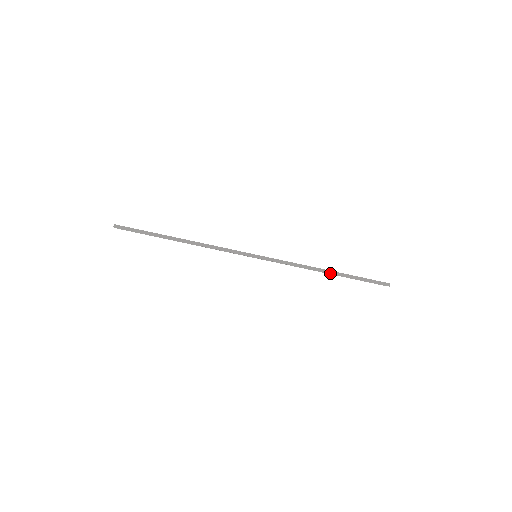
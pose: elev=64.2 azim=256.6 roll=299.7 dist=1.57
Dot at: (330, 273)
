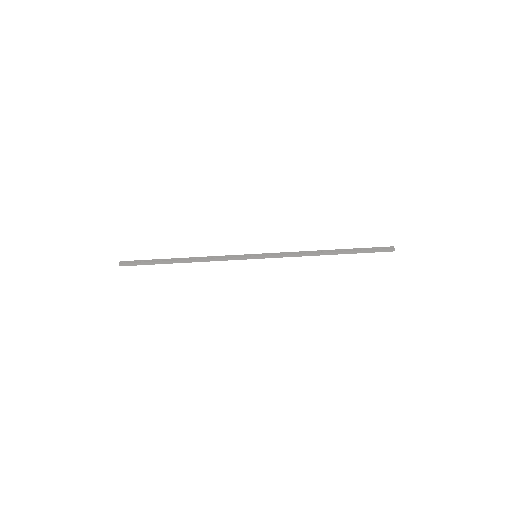
Dot at: (331, 254)
